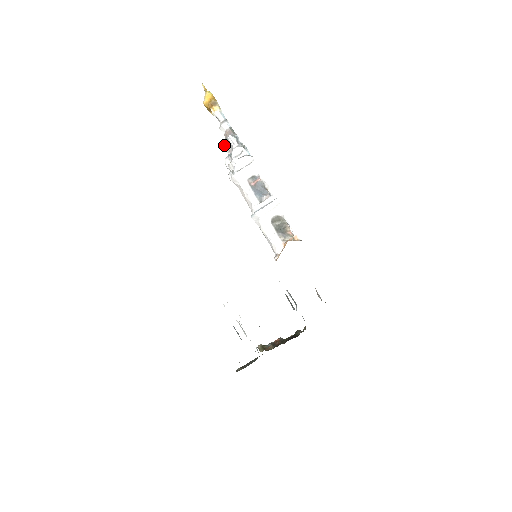
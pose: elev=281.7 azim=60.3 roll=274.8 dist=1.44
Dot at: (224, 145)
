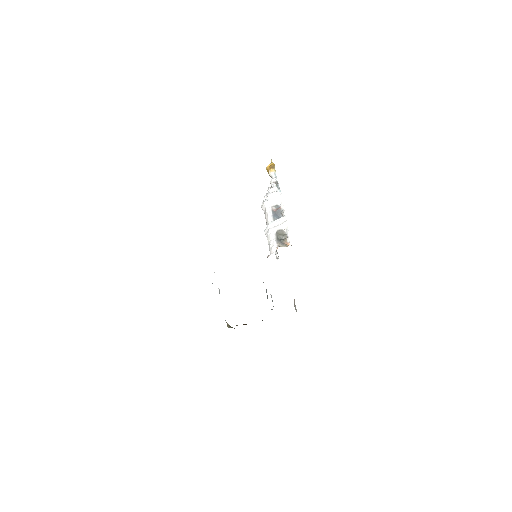
Dot at: (268, 190)
